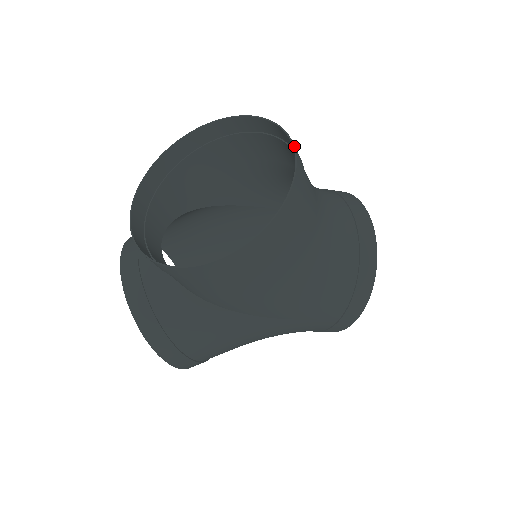
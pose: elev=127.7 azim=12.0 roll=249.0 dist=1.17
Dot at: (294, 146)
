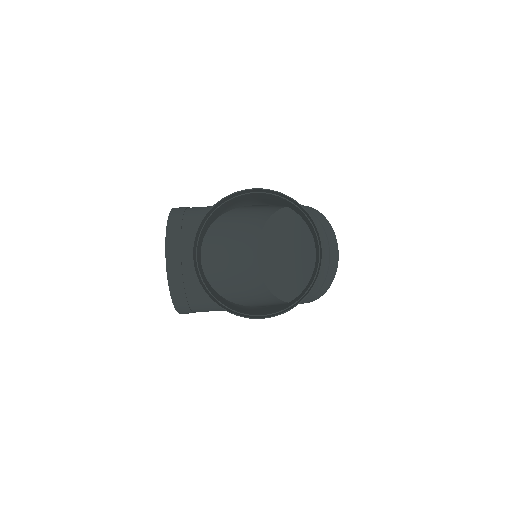
Dot at: occluded
